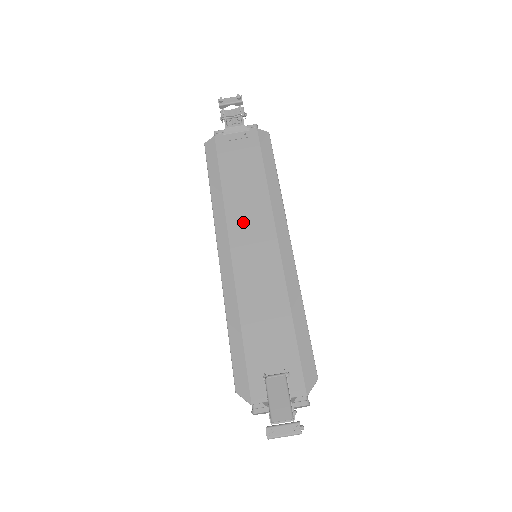
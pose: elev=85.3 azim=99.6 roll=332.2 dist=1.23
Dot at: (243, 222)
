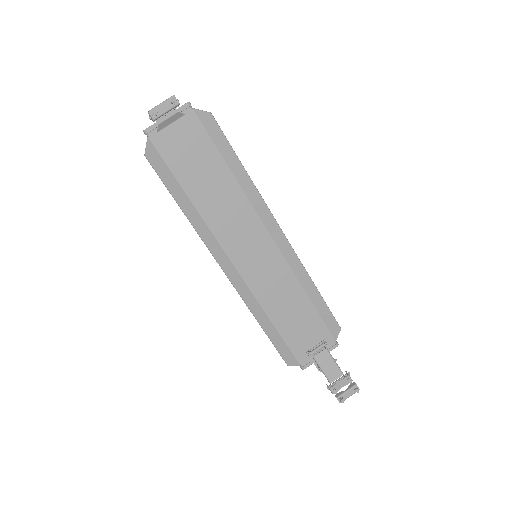
Dot at: (229, 228)
